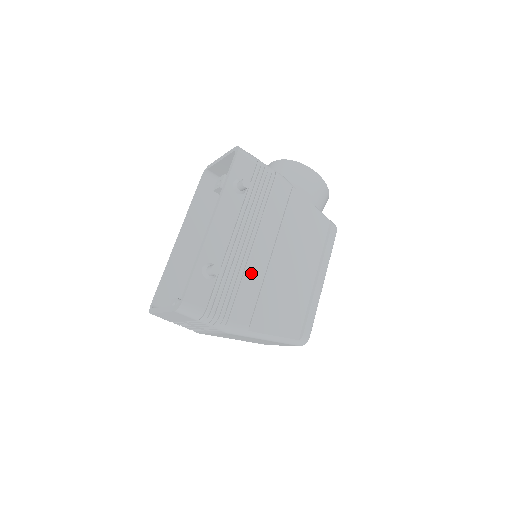
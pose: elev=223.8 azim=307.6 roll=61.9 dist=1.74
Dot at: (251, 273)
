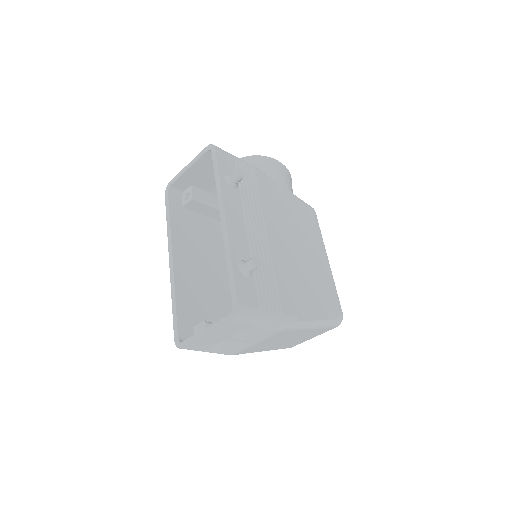
Dot at: (276, 263)
